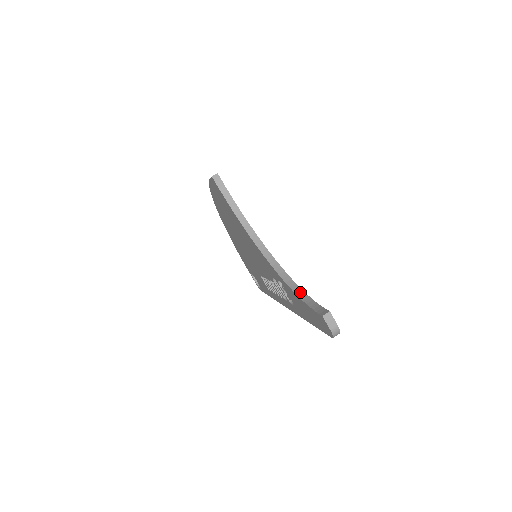
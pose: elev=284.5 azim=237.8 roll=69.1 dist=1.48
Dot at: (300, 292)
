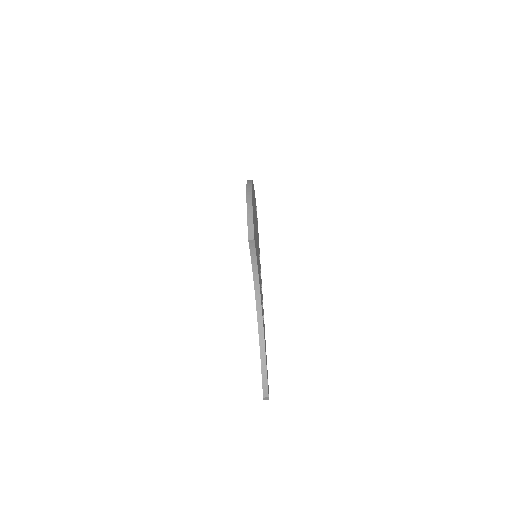
Dot at: (263, 353)
